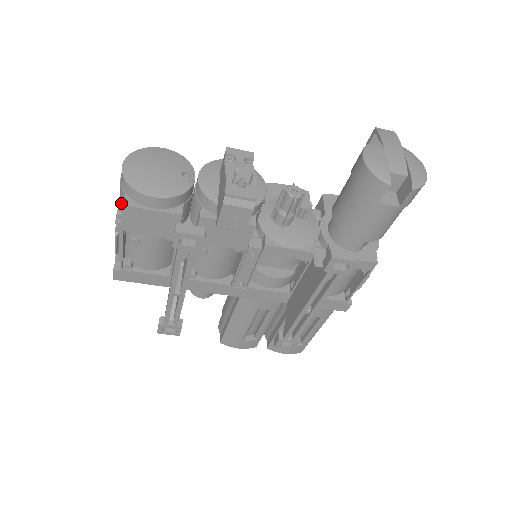
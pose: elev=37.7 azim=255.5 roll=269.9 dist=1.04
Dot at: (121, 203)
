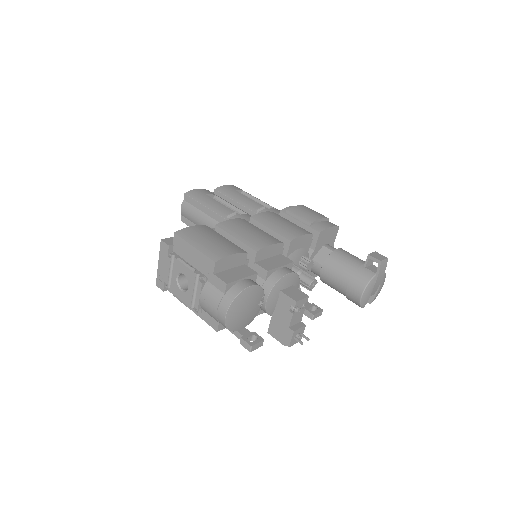
Dot at: (206, 310)
